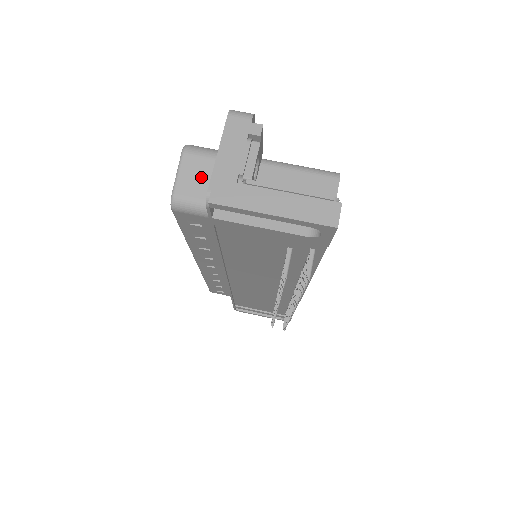
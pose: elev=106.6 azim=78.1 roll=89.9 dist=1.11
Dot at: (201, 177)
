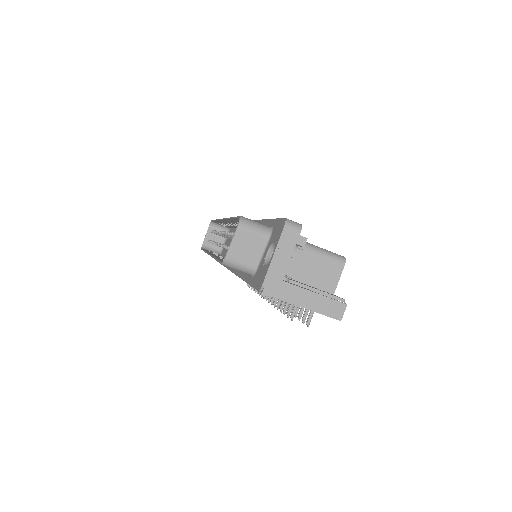
Dot at: (249, 248)
